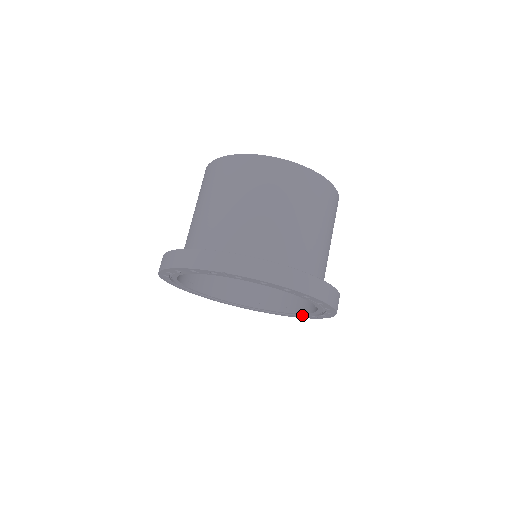
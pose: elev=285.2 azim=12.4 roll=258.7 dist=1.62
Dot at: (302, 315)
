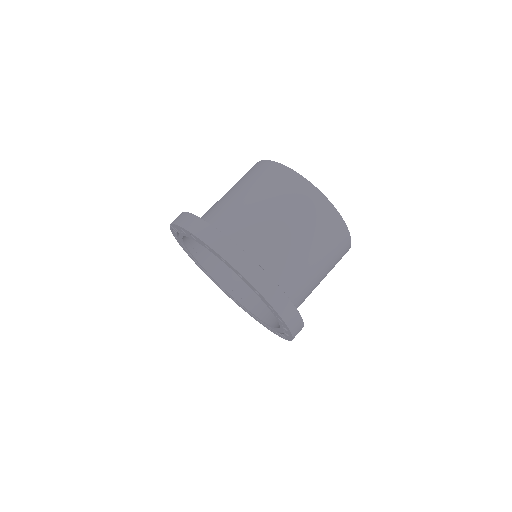
Dot at: occluded
